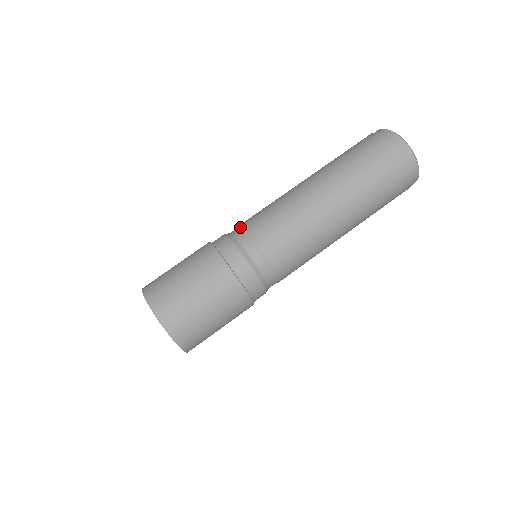
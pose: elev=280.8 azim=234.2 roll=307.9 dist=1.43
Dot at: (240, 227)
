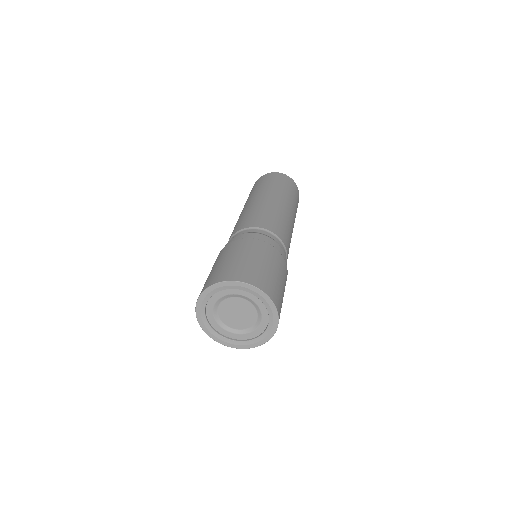
Dot at: occluded
